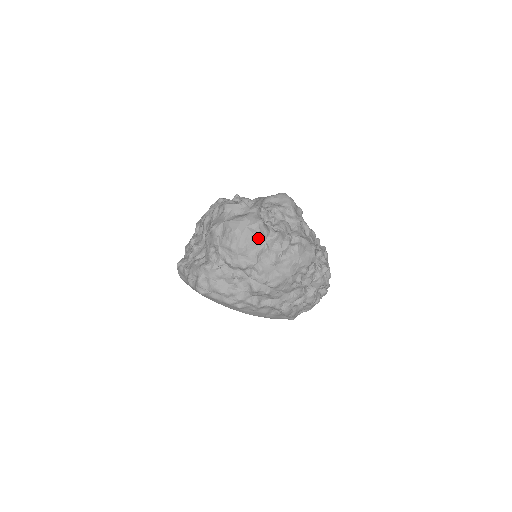
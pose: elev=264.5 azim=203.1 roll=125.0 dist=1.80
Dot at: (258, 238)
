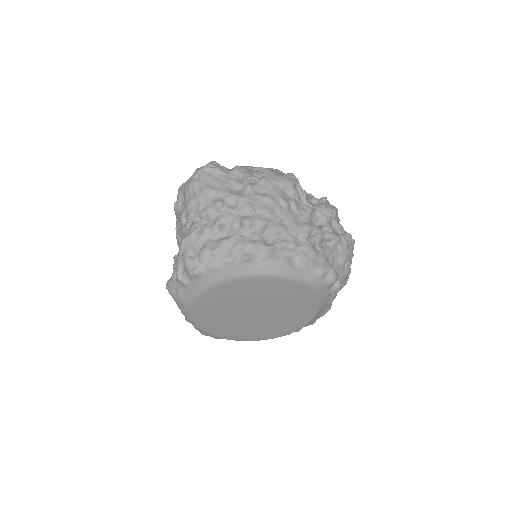
Dot at: (219, 175)
